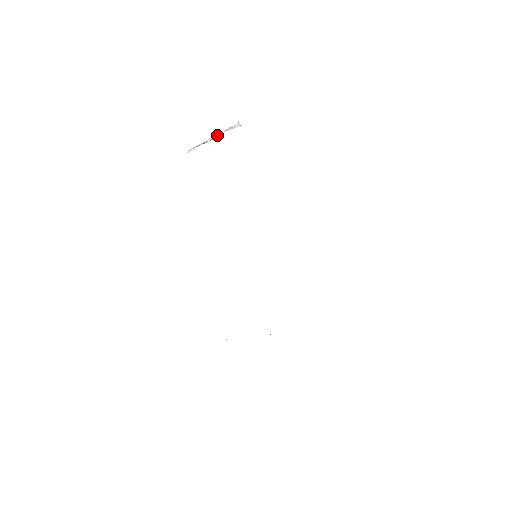
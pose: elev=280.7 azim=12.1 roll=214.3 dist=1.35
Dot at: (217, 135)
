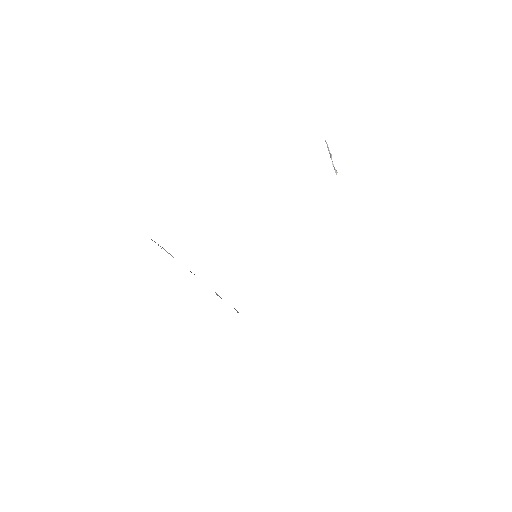
Dot at: (331, 159)
